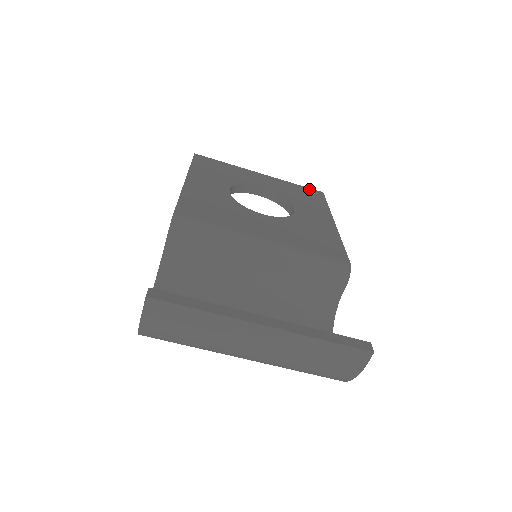
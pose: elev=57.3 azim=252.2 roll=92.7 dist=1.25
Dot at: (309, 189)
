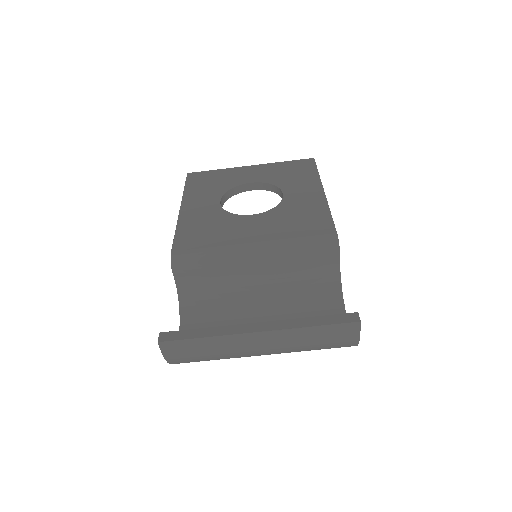
Dot at: (299, 161)
